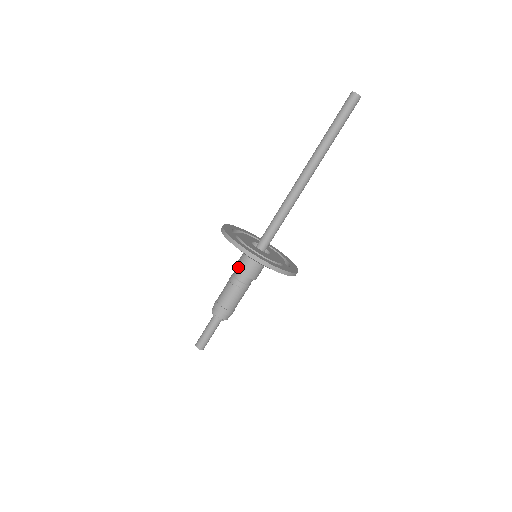
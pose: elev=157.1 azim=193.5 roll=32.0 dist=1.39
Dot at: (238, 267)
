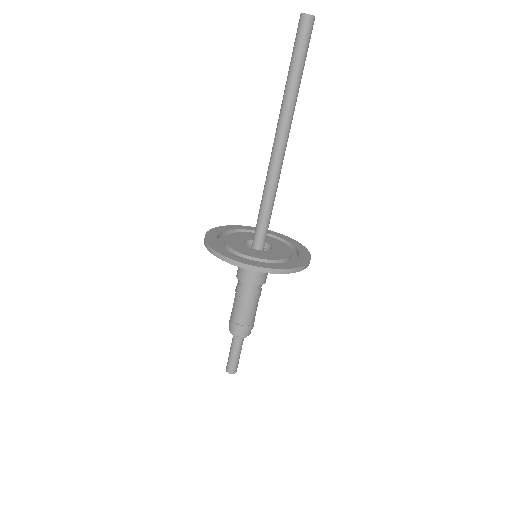
Dot at: (253, 282)
